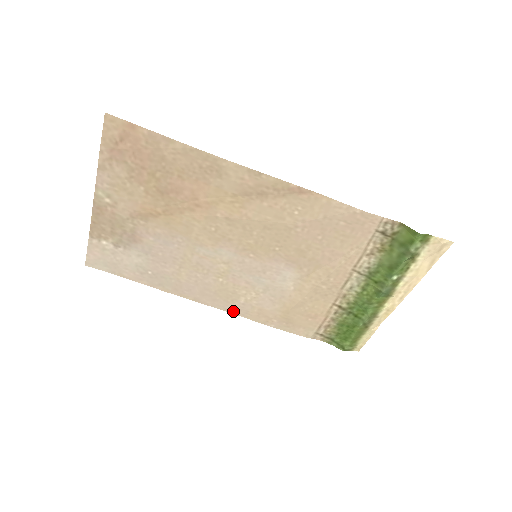
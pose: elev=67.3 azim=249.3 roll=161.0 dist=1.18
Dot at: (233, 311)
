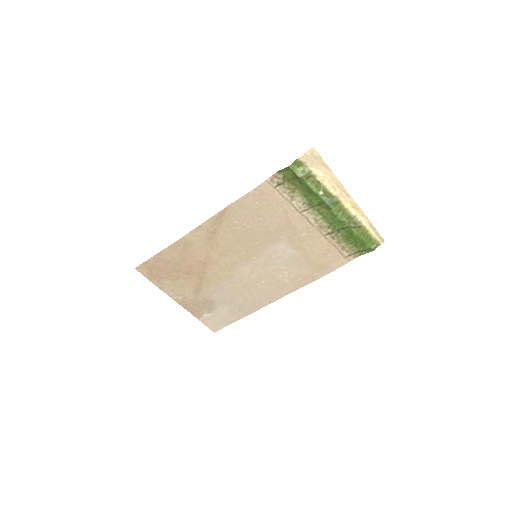
Dot at: (293, 290)
